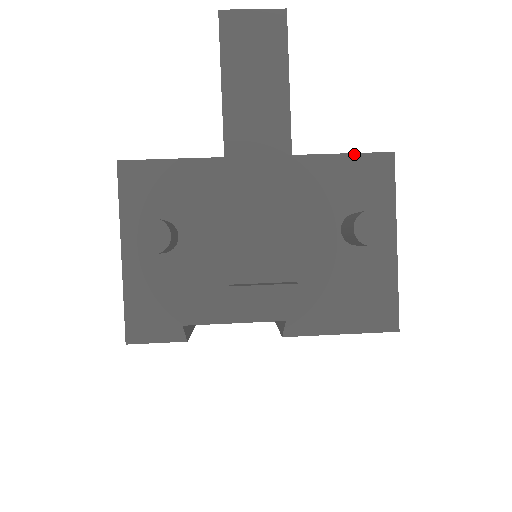
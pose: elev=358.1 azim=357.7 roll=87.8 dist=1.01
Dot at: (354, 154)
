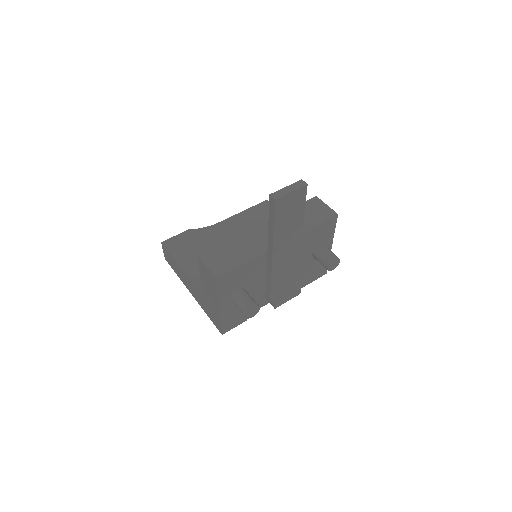
Dot at: (322, 223)
